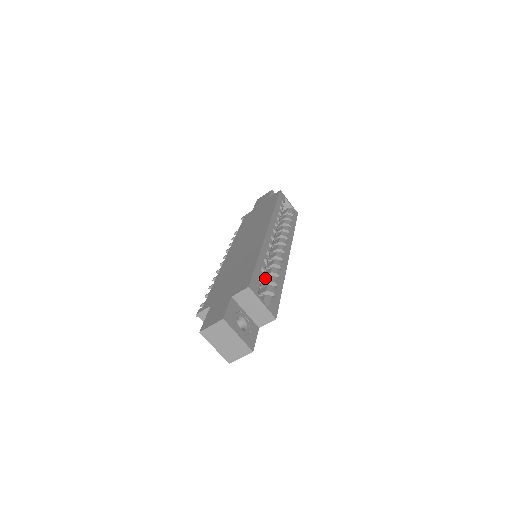
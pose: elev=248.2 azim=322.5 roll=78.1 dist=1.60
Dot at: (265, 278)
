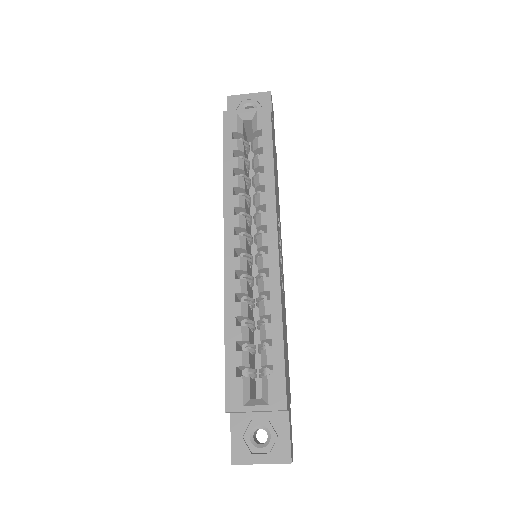
Dot at: occluded
